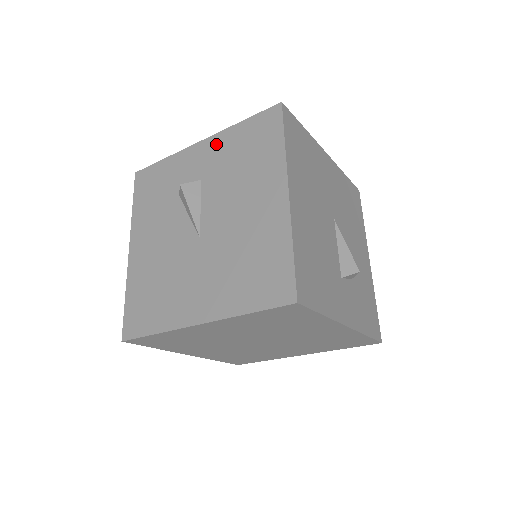
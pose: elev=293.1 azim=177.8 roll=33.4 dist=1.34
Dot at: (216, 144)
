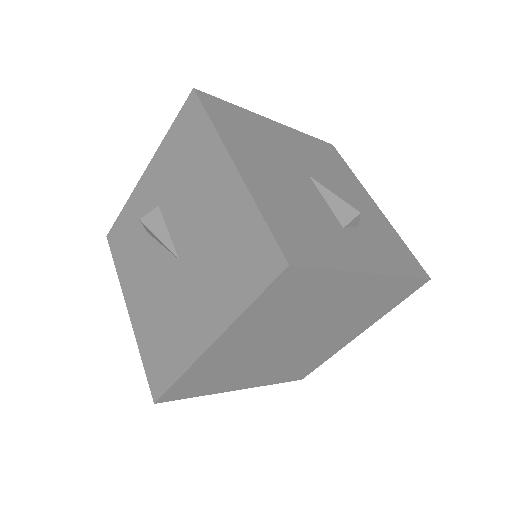
Dot at: (157, 165)
